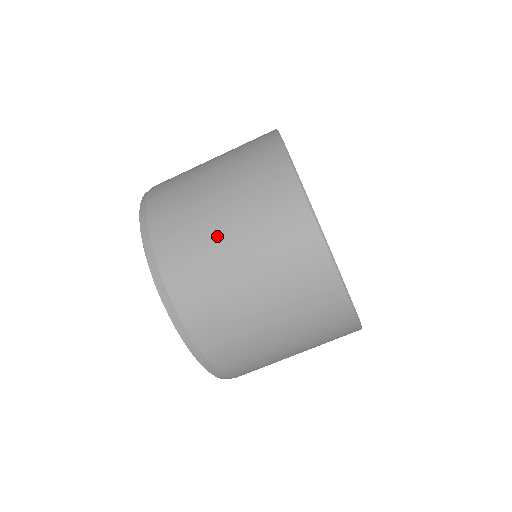
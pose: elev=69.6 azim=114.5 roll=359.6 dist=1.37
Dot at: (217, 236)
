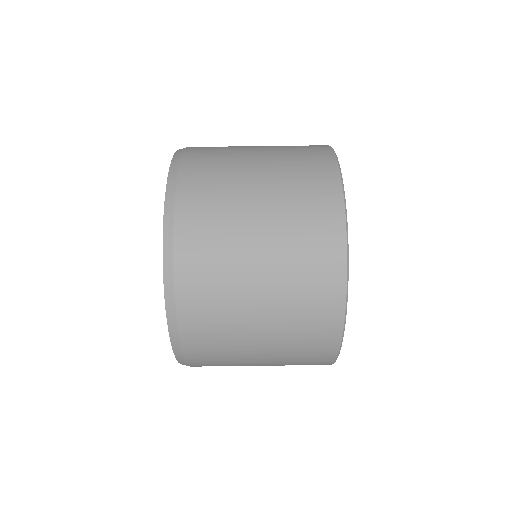
Dot at: occluded
